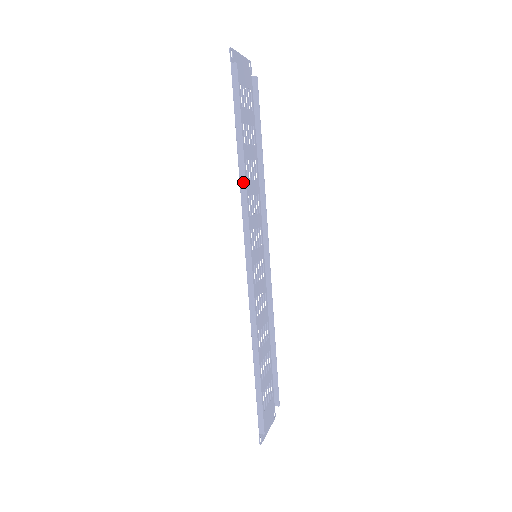
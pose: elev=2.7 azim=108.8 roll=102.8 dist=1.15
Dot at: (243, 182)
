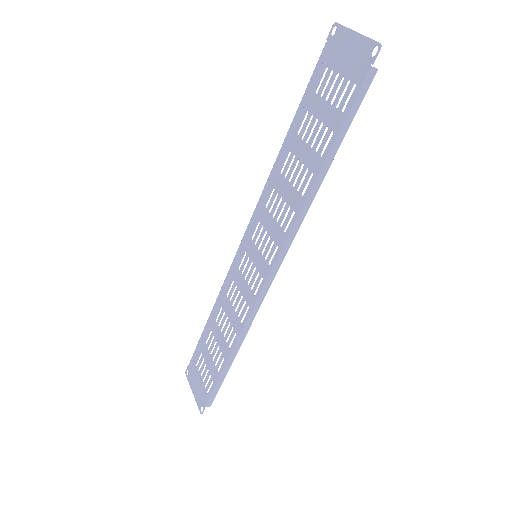
Dot at: (309, 203)
